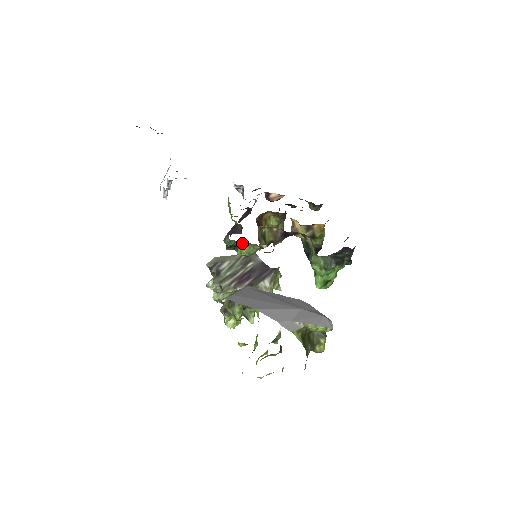
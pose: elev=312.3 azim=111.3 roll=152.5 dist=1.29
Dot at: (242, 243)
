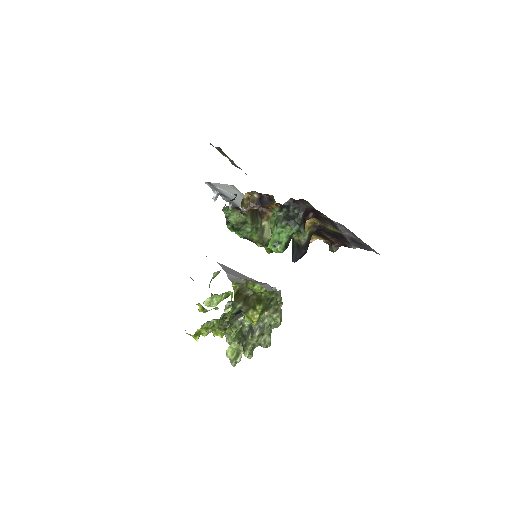
Dot at: (232, 208)
